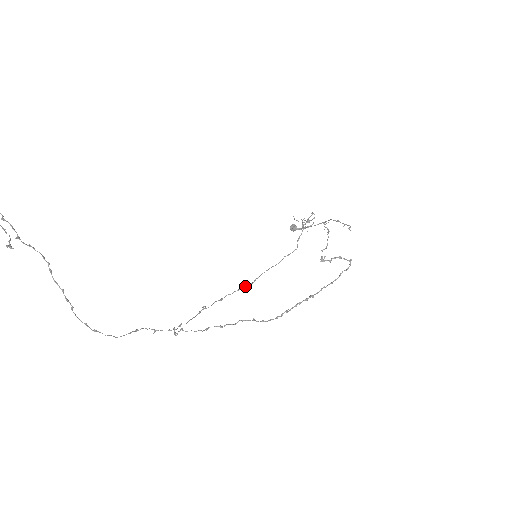
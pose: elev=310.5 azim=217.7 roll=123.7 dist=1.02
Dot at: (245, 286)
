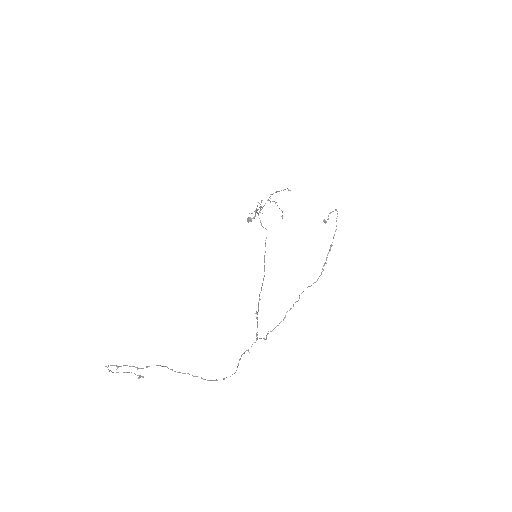
Dot at: (263, 280)
